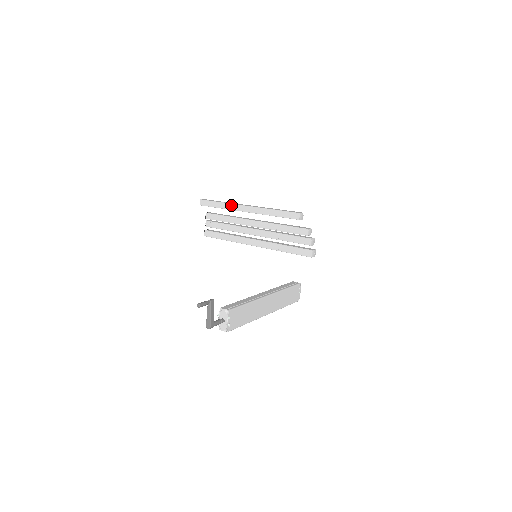
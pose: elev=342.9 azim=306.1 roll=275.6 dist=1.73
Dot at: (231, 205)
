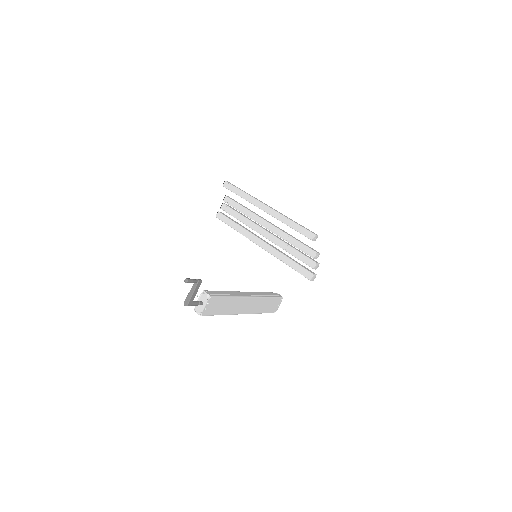
Dot at: (253, 199)
